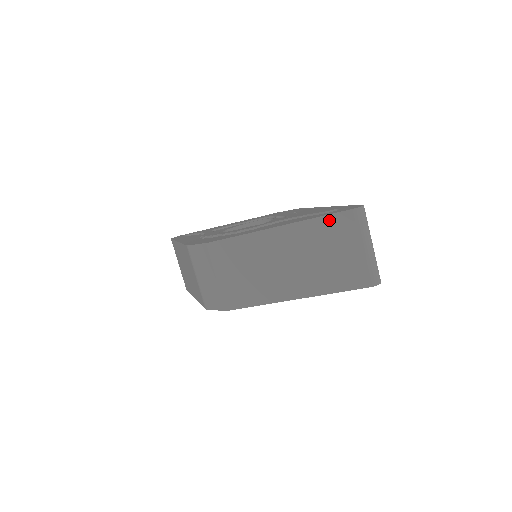
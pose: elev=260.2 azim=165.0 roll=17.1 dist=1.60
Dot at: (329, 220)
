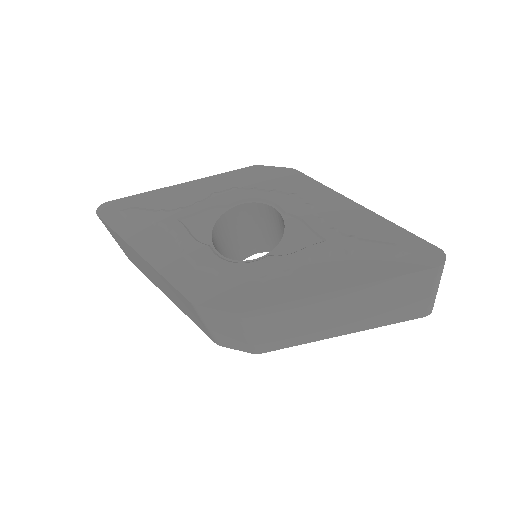
Dot at: (405, 278)
